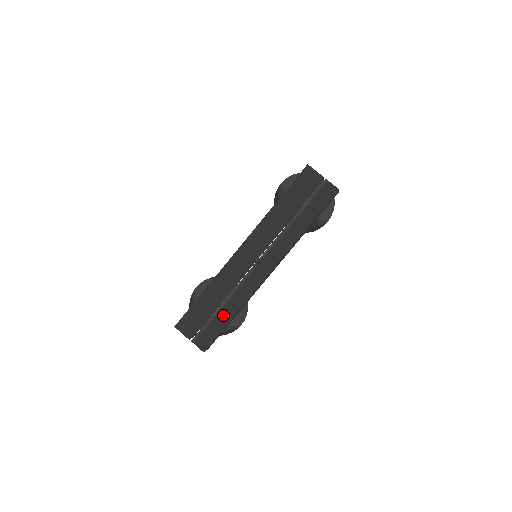
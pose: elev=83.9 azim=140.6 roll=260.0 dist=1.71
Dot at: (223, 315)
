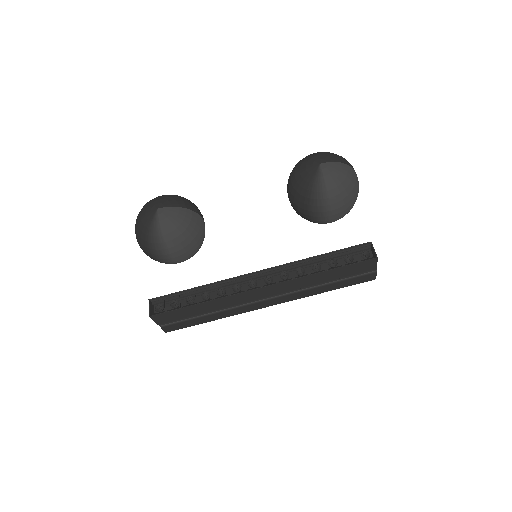
Dot at: (204, 319)
